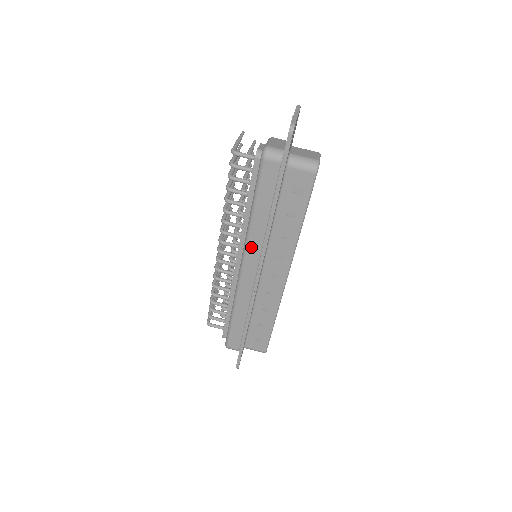
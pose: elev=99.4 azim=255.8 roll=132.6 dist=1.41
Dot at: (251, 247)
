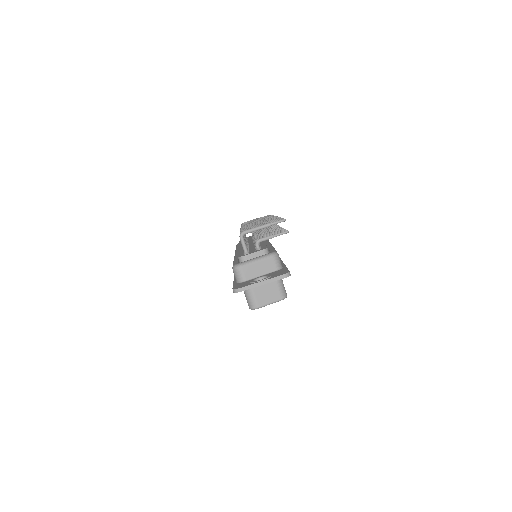
Dot at: occluded
